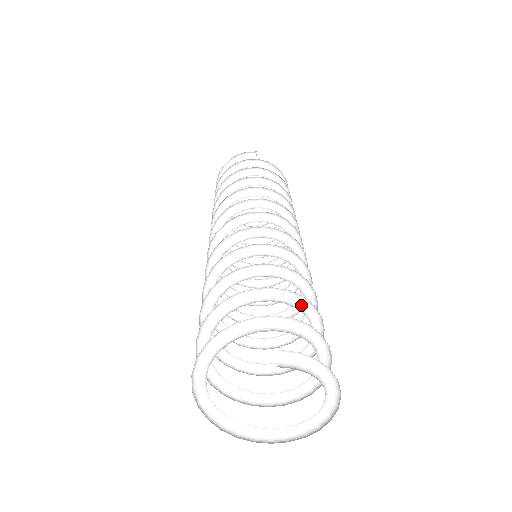
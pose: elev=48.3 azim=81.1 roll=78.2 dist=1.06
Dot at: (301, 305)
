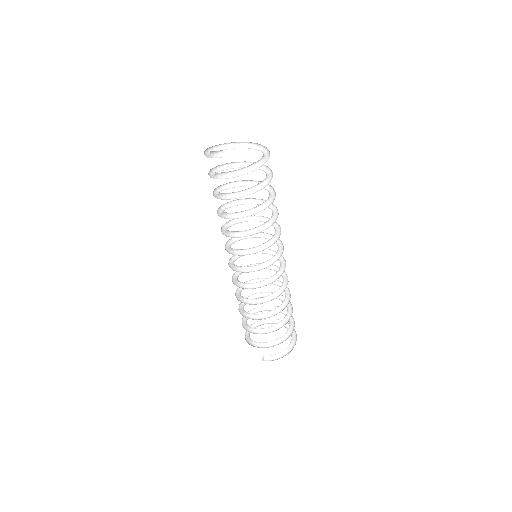
Dot at: (273, 326)
